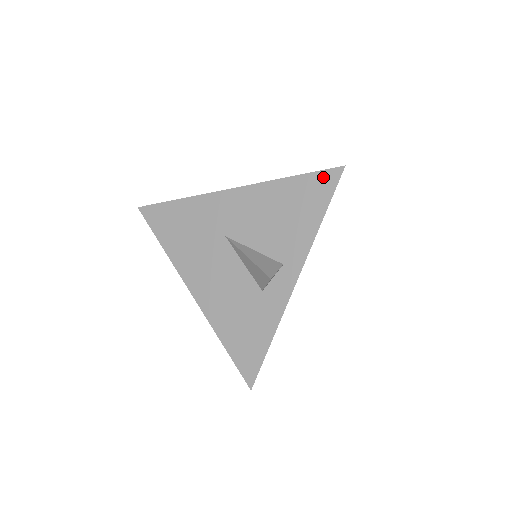
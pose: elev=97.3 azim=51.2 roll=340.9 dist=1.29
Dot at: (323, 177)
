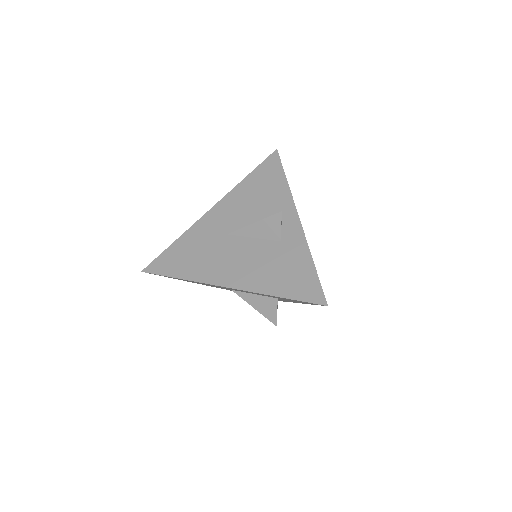
Dot at: (268, 162)
